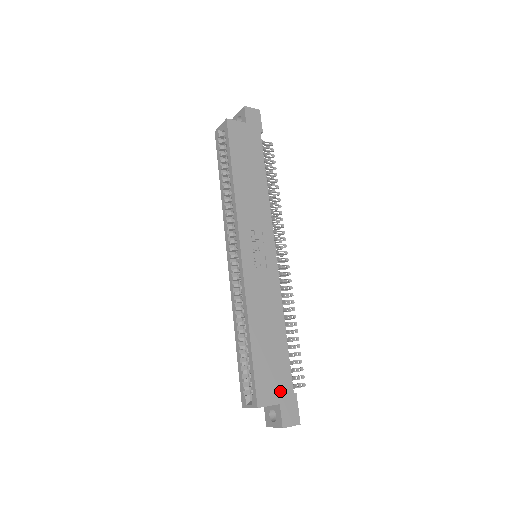
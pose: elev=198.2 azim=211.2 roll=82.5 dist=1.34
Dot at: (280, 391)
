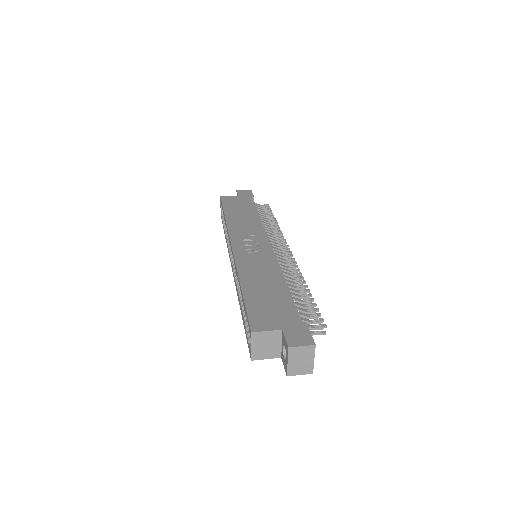
Dot at: (282, 321)
